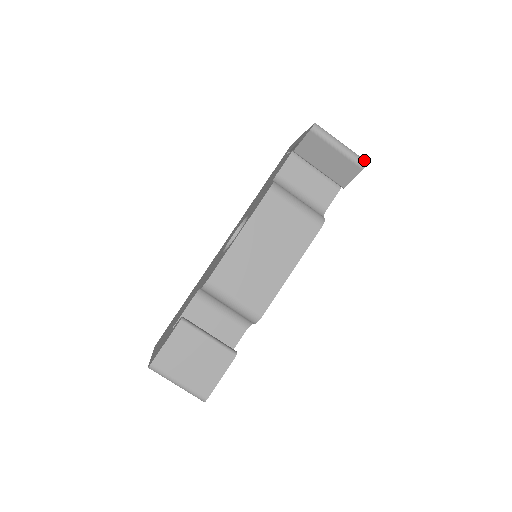
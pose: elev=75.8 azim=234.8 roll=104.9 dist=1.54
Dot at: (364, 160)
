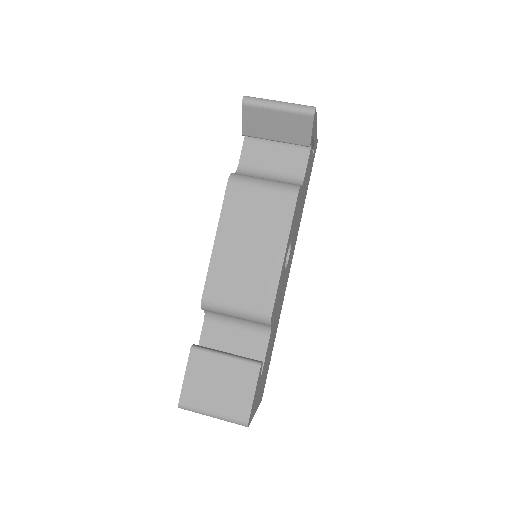
Dot at: (311, 106)
